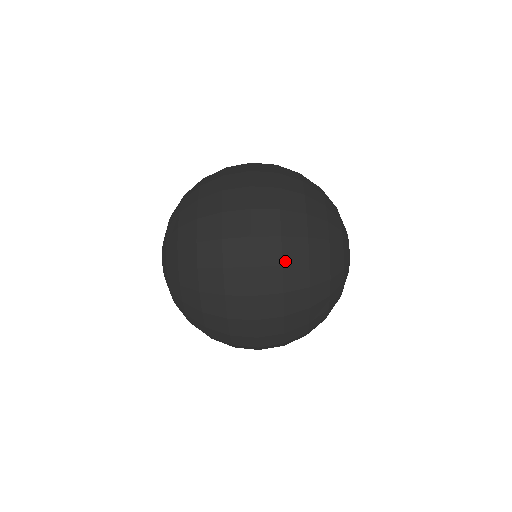
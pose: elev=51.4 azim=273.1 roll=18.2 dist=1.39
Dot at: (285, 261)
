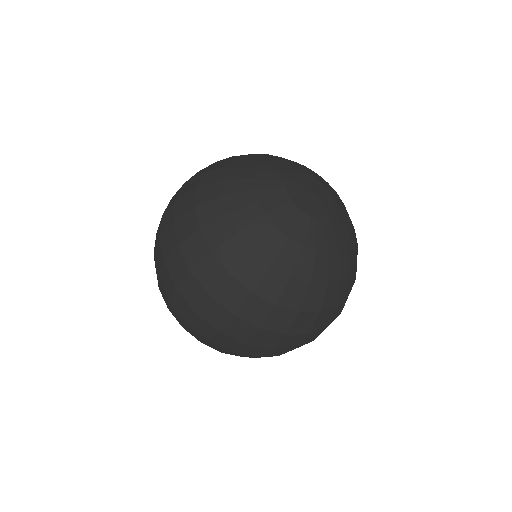
Dot at: (179, 240)
